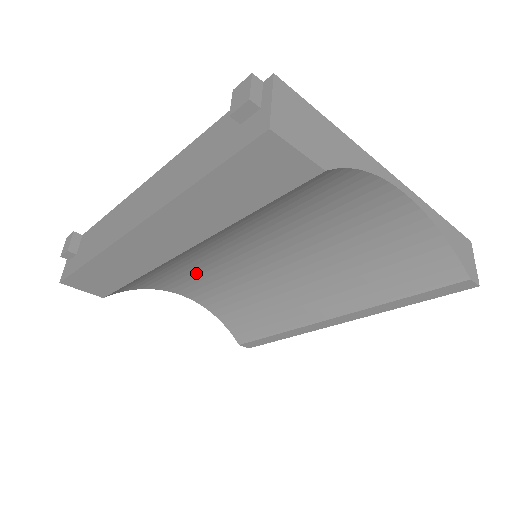
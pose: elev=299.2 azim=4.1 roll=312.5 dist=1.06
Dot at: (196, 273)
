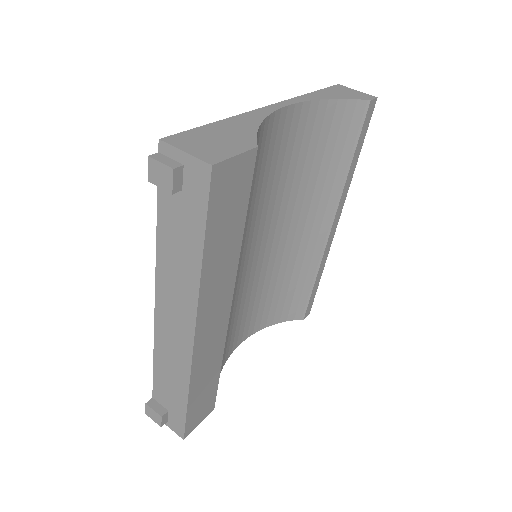
Dot at: (236, 317)
